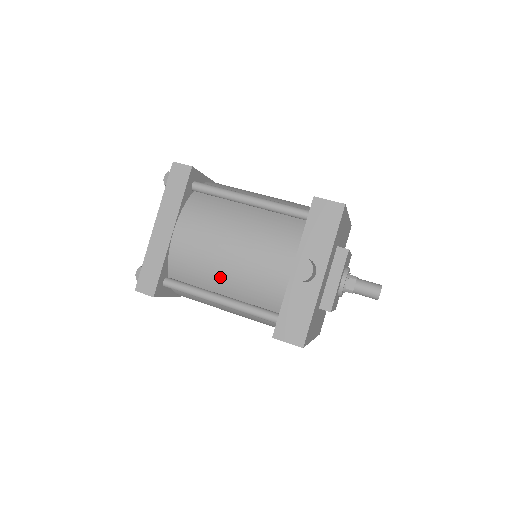
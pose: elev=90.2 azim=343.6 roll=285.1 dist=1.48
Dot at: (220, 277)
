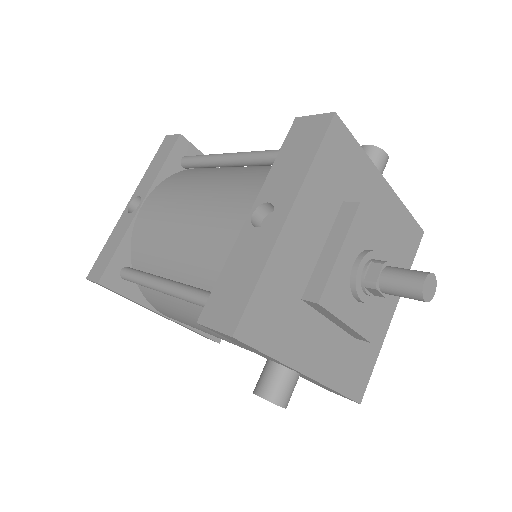
Dot at: occluded
